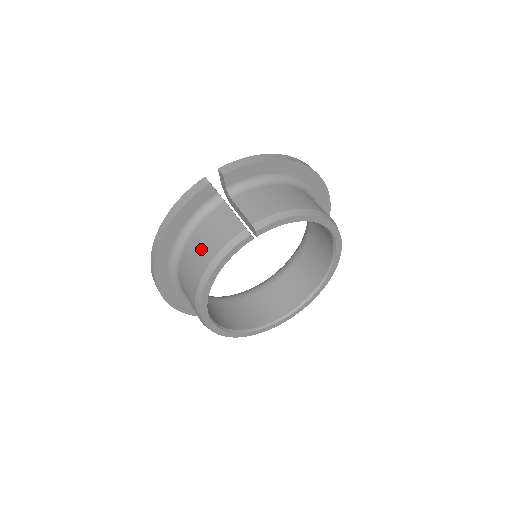
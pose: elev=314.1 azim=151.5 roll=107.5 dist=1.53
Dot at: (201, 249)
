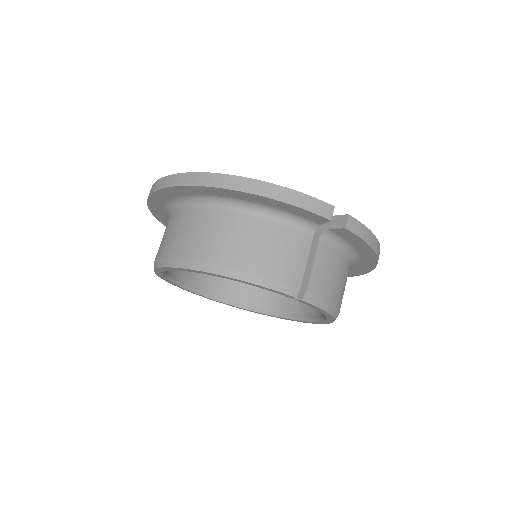
Dot at: (251, 245)
